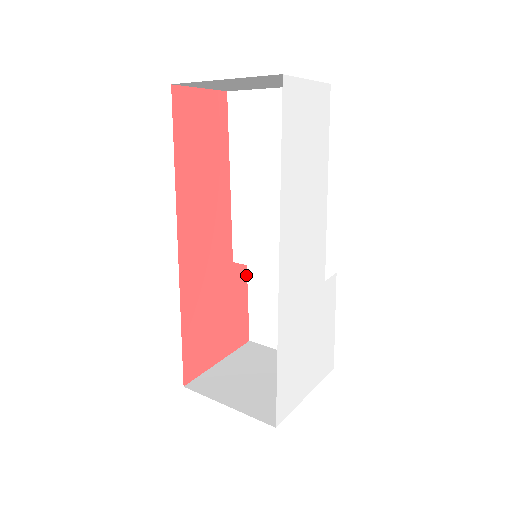
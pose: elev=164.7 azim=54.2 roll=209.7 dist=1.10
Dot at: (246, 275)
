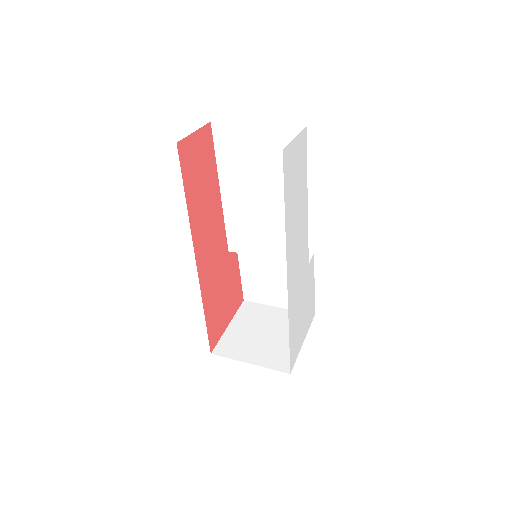
Dot at: (237, 255)
